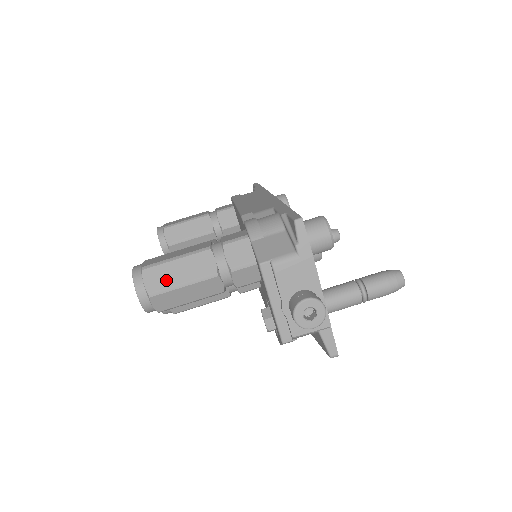
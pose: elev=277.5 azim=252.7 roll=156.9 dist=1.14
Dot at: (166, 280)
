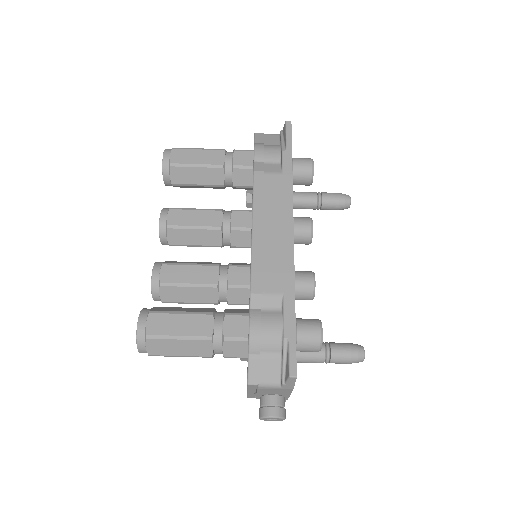
Dot at: (166, 351)
